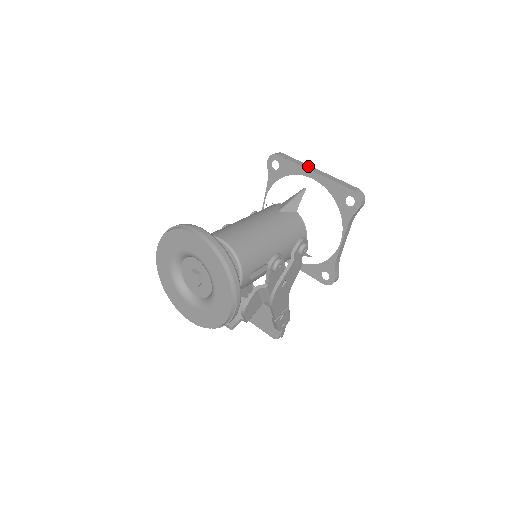
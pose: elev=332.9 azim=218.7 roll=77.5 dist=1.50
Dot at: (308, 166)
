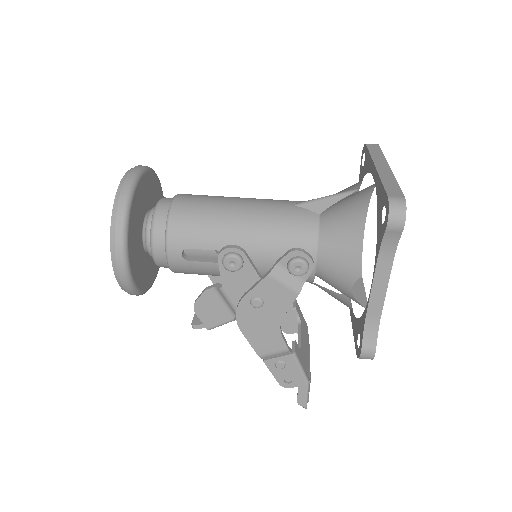
Dot at: (382, 160)
